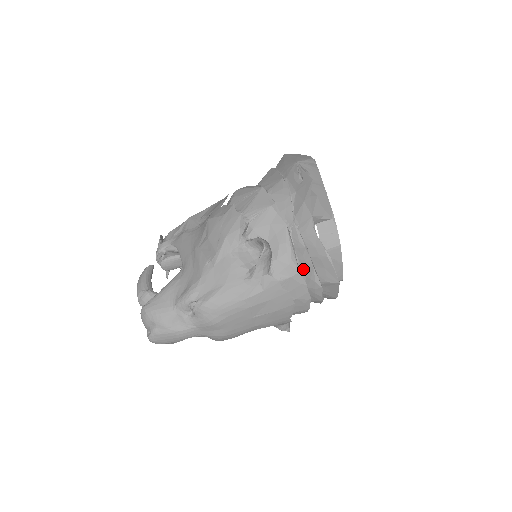
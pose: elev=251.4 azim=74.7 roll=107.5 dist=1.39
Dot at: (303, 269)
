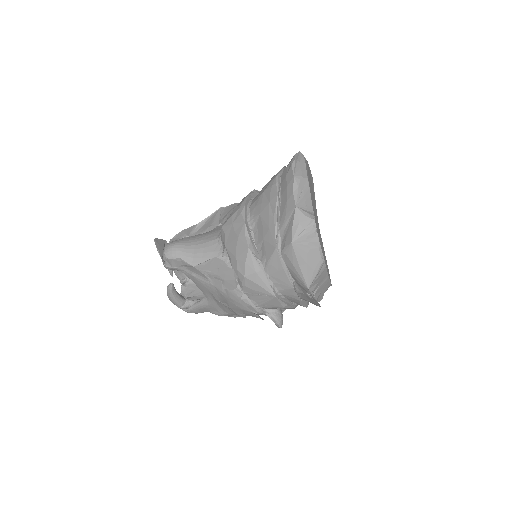
Dot at: occluded
